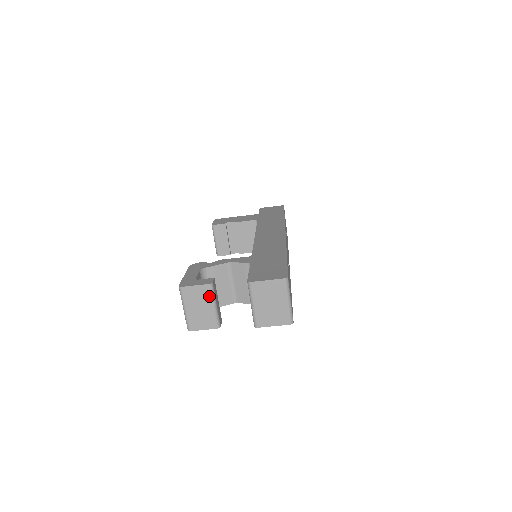
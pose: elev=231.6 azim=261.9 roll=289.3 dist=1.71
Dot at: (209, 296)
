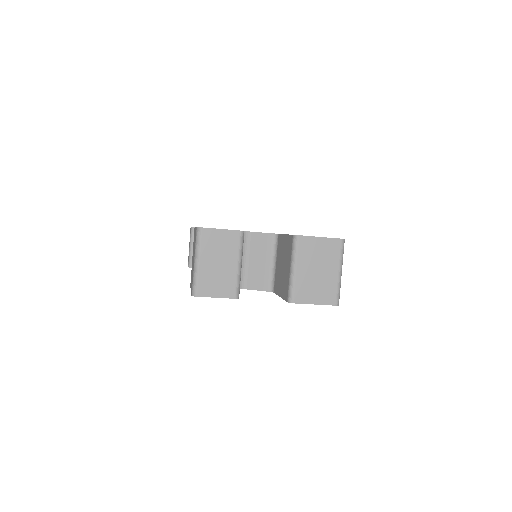
Dot at: (236, 248)
